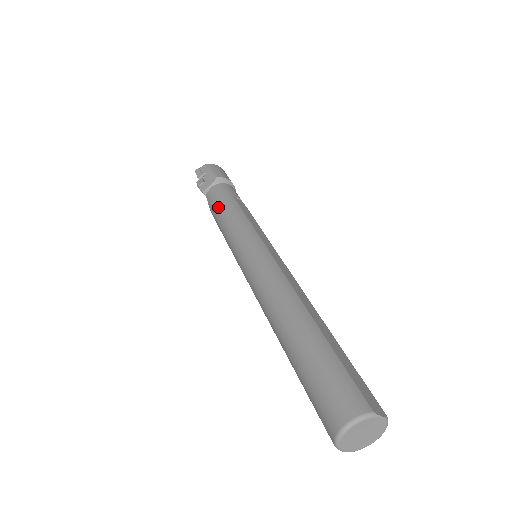
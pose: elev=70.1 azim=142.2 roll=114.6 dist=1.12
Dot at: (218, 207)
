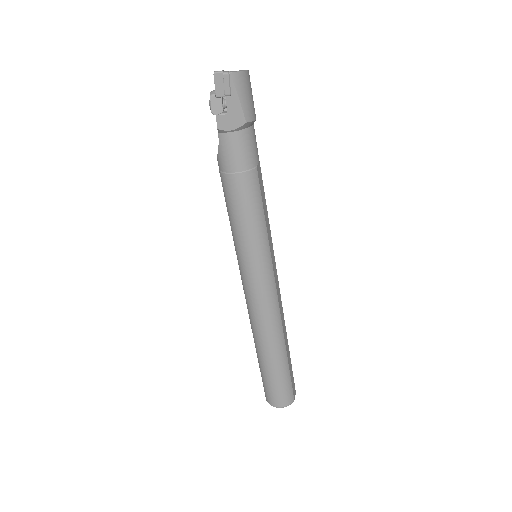
Dot at: (237, 182)
